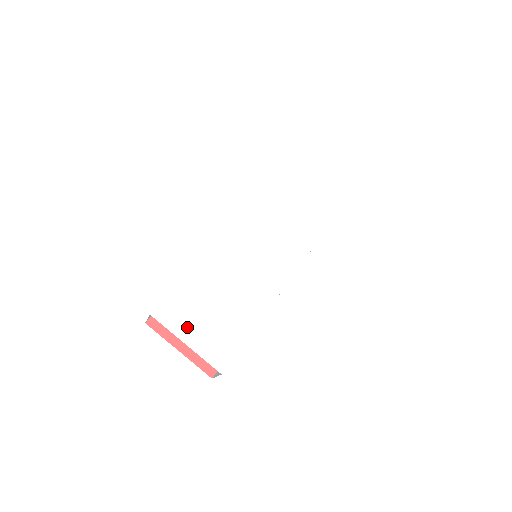
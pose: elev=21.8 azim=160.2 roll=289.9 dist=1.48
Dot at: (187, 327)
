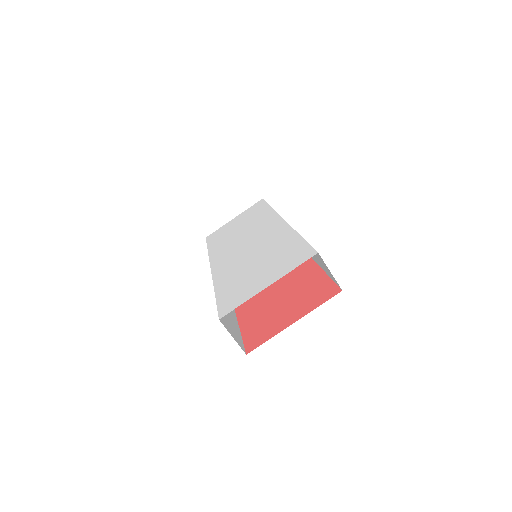
Dot at: (255, 287)
